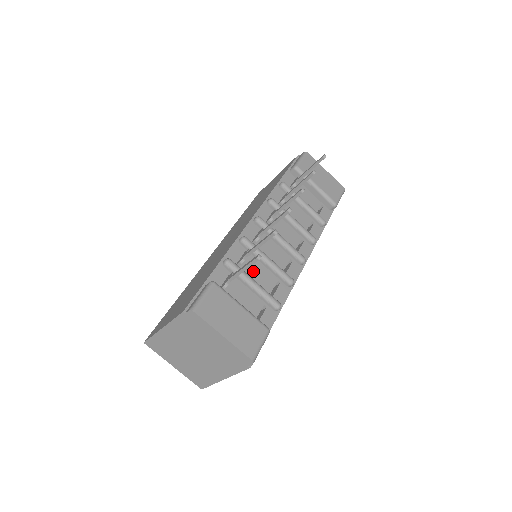
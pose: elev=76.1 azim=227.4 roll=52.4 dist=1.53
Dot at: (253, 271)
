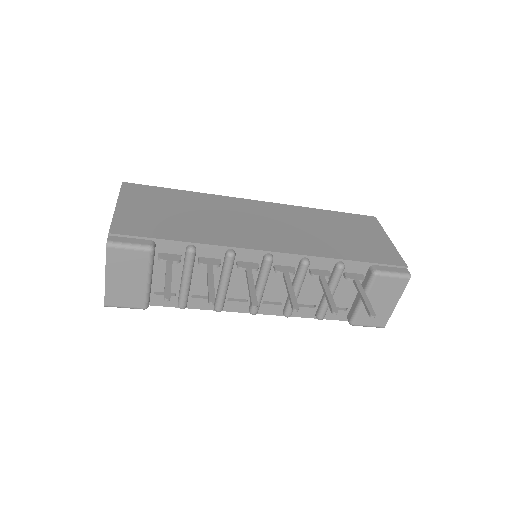
Dot at: (204, 273)
